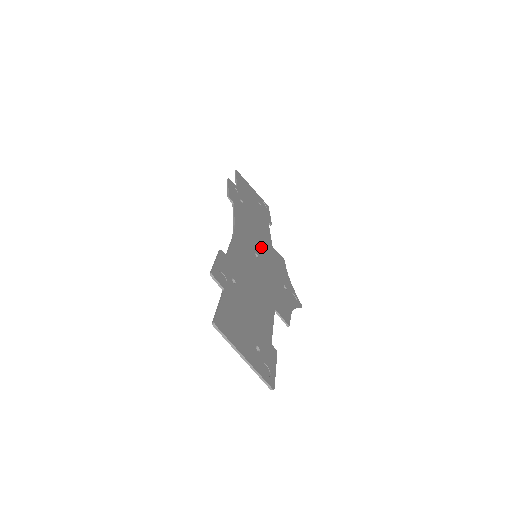
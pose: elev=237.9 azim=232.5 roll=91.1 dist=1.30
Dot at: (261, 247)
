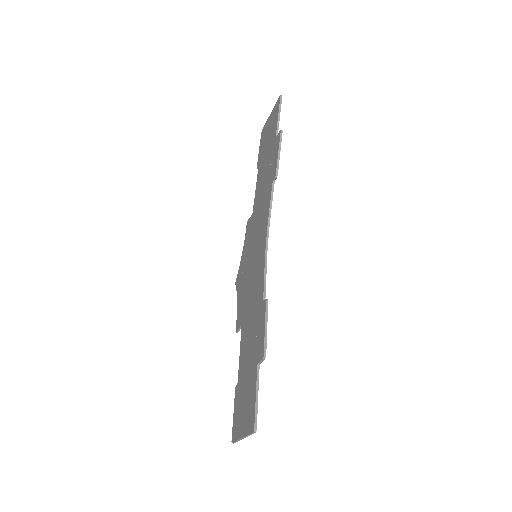
Dot at: occluded
